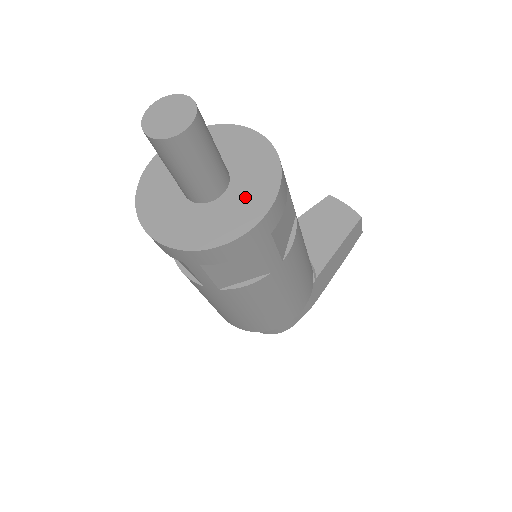
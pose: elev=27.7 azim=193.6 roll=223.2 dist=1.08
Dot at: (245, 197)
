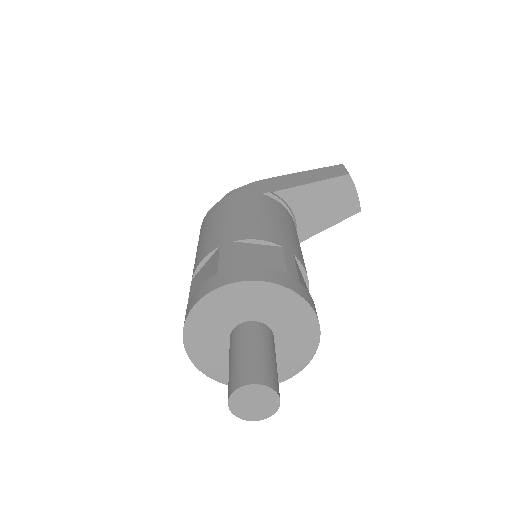
Dot at: (277, 363)
